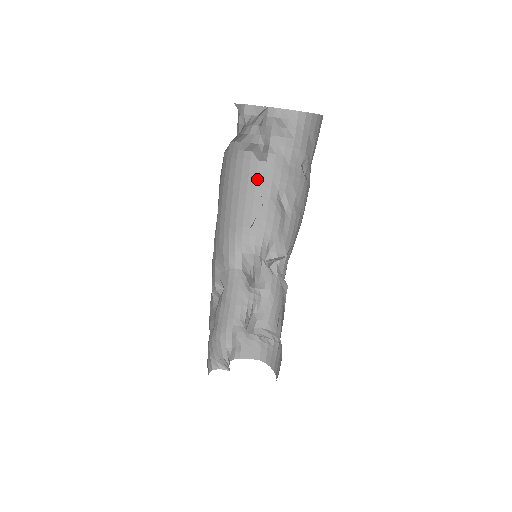
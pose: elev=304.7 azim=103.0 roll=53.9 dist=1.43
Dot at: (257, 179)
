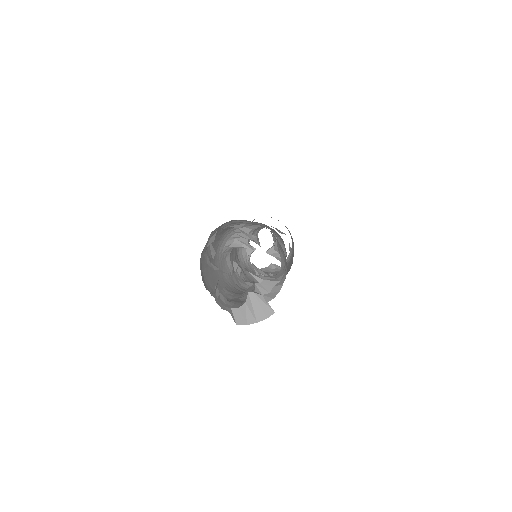
Dot at: occluded
